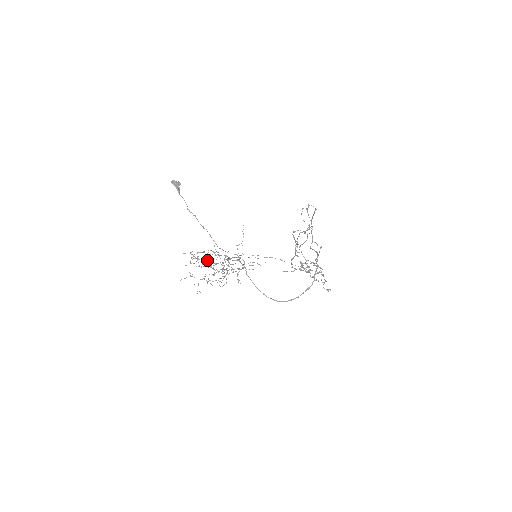
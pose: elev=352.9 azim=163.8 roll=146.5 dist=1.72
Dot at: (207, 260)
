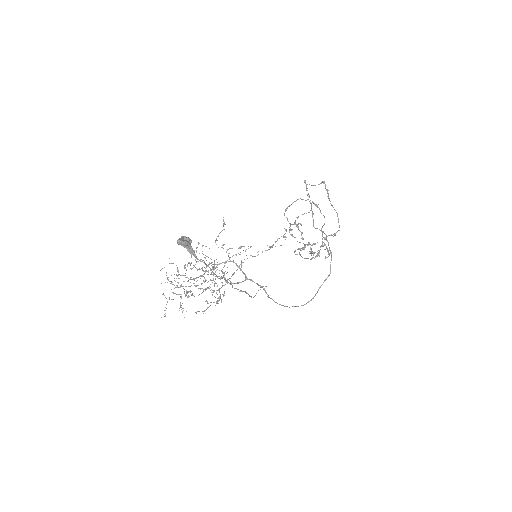
Dot at: (219, 300)
